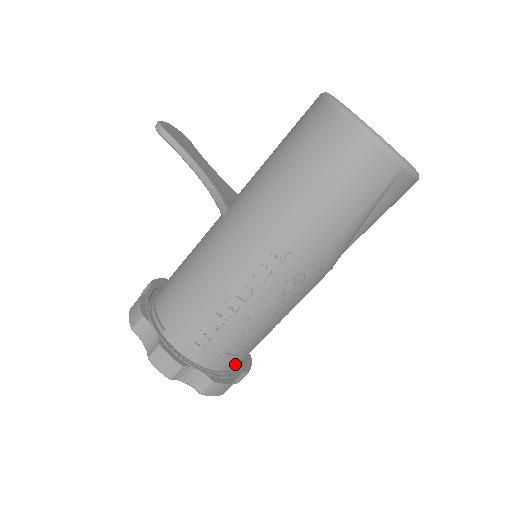
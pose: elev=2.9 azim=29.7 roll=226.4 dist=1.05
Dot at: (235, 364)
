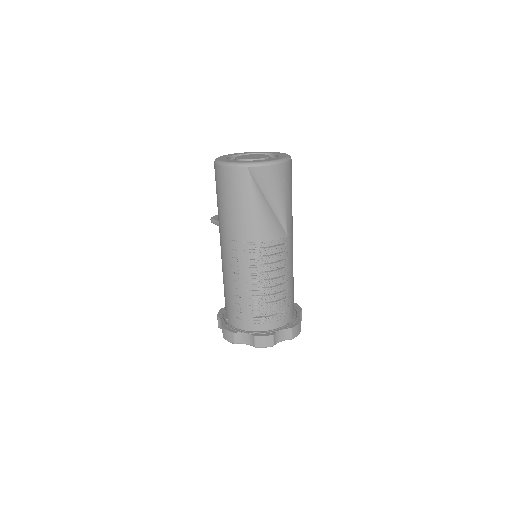
Dot at: (274, 324)
